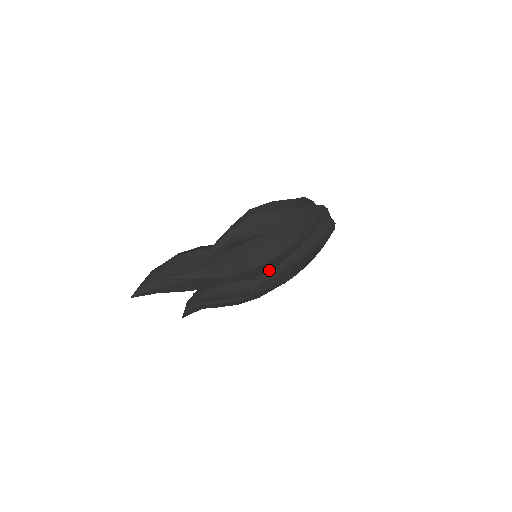
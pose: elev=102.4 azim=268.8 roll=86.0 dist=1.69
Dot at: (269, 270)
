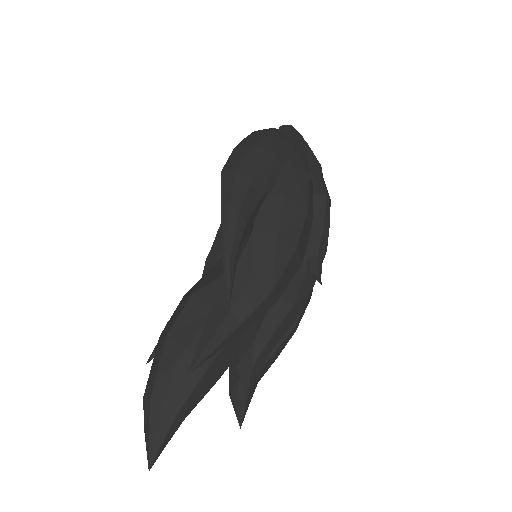
Dot at: (308, 236)
